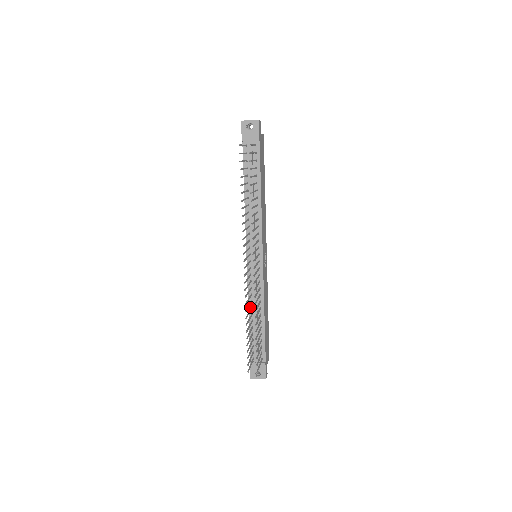
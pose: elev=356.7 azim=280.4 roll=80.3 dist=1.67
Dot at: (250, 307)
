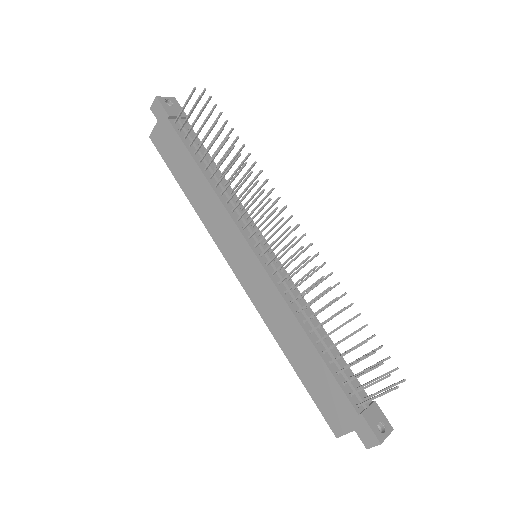
Dot at: (301, 322)
